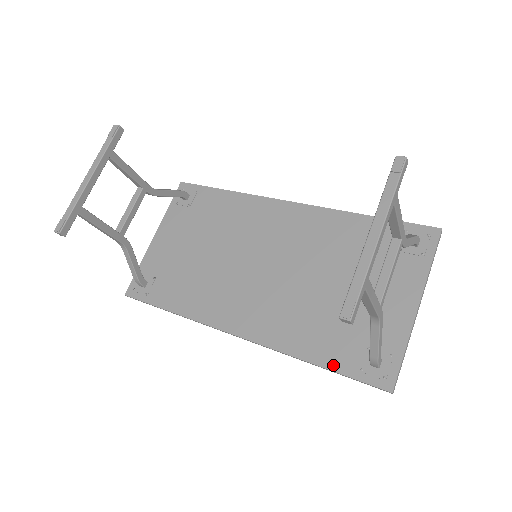
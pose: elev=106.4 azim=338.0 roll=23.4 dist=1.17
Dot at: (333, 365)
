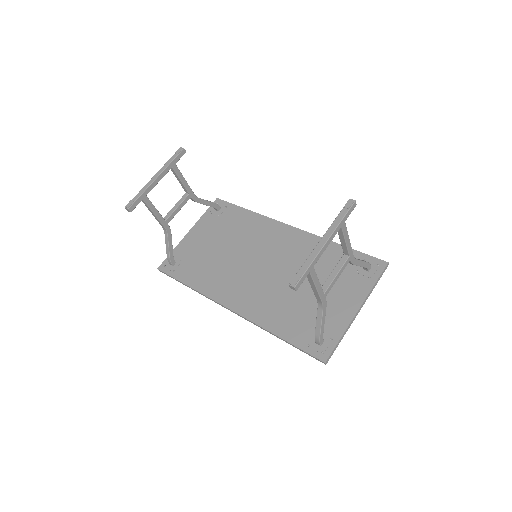
Dot at: (290, 339)
